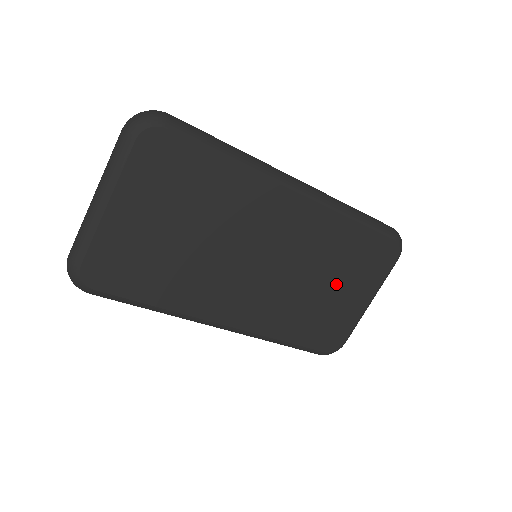
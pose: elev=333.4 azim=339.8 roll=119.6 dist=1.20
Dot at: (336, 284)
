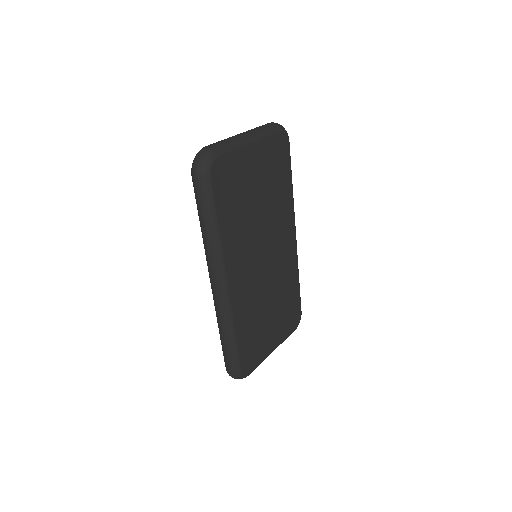
Dot at: (274, 316)
